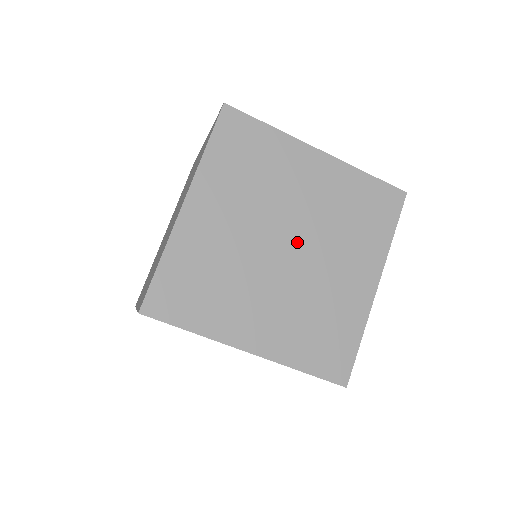
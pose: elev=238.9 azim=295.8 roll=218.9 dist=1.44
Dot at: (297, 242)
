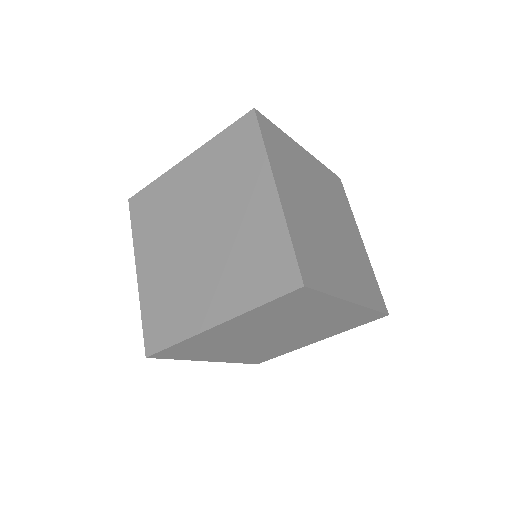
Dot at: (332, 228)
